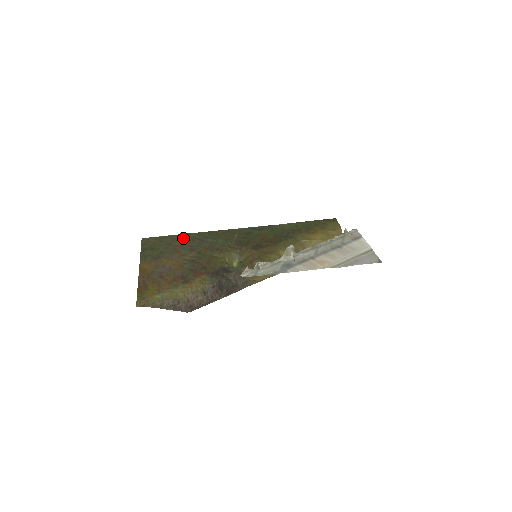
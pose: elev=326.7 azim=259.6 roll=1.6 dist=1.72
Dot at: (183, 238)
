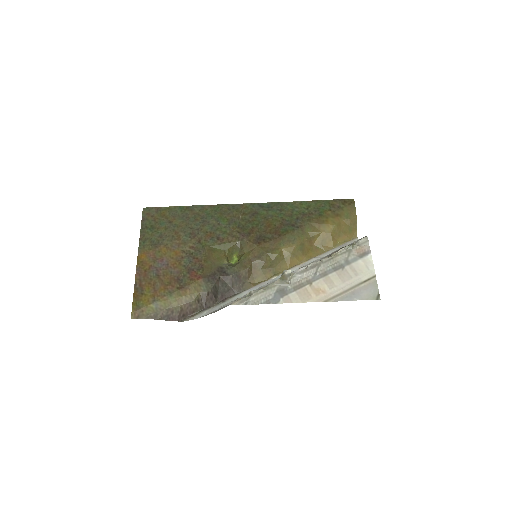
Dot at: (185, 214)
